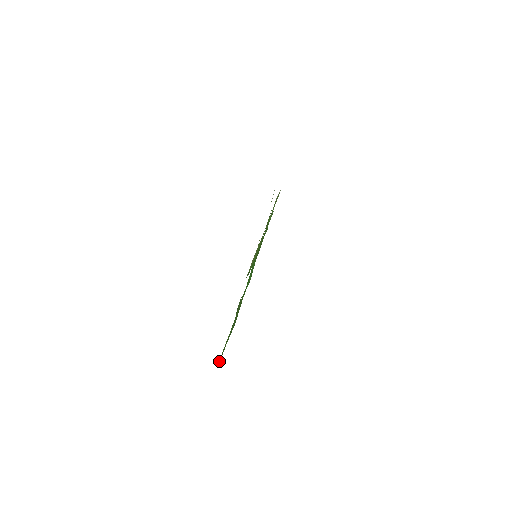
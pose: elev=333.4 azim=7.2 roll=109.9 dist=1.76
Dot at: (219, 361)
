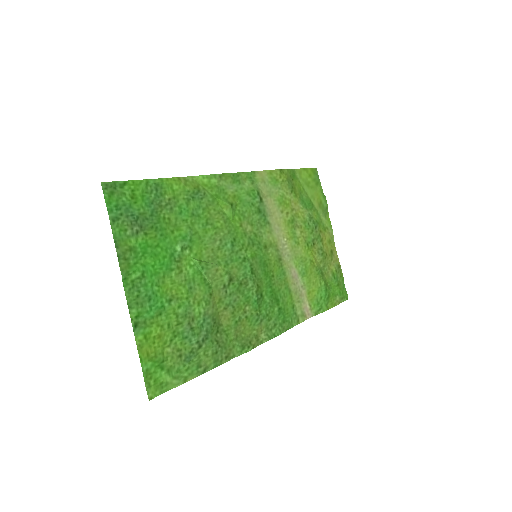
Dot at: (170, 389)
